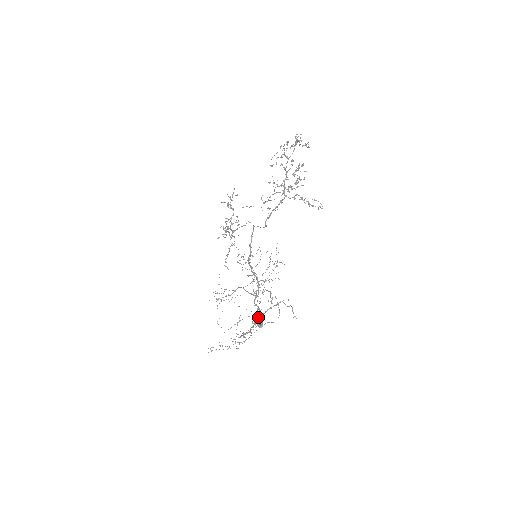
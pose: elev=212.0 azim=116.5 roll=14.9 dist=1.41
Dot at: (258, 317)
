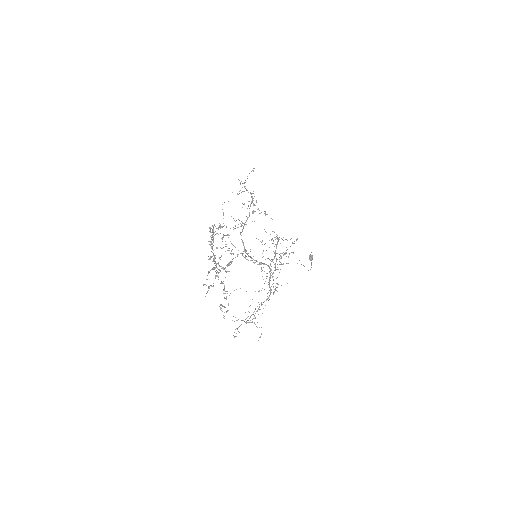
Dot at: (274, 289)
